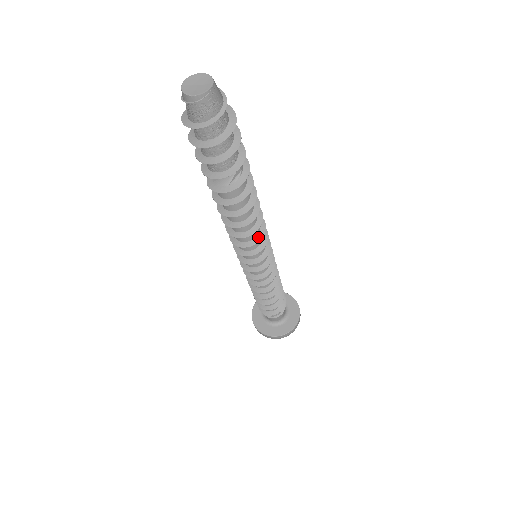
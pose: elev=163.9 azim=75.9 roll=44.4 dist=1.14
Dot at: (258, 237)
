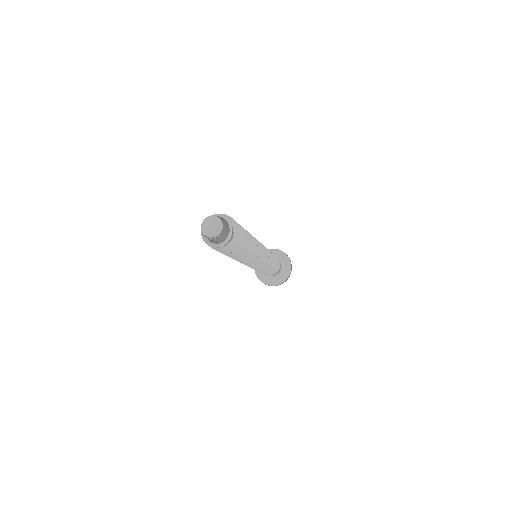
Dot at: (256, 259)
